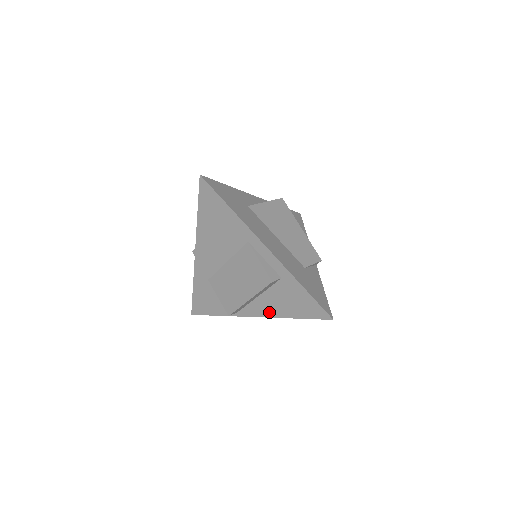
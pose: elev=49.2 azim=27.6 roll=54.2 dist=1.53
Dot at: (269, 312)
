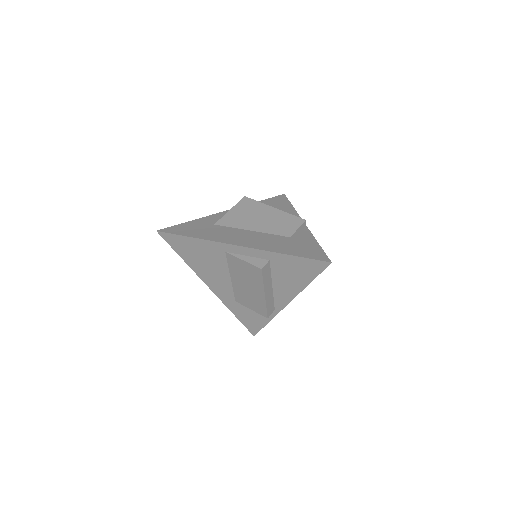
Dot at: (291, 293)
